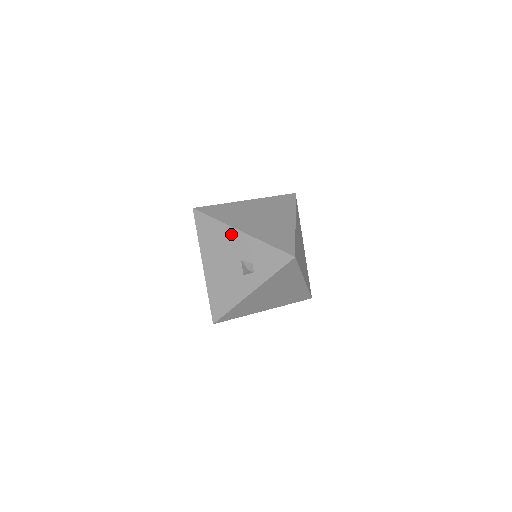
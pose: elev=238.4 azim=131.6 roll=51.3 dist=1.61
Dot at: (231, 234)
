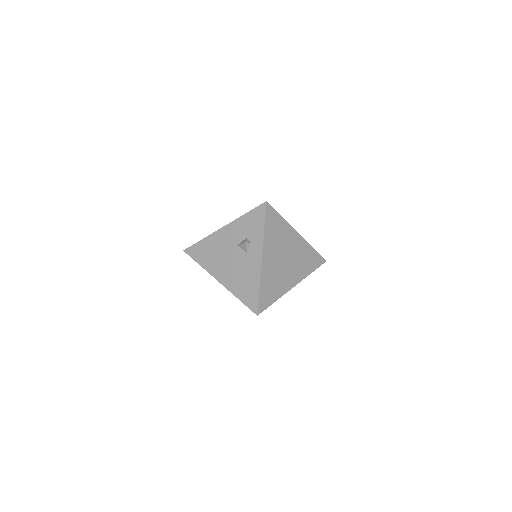
Dot at: (218, 237)
